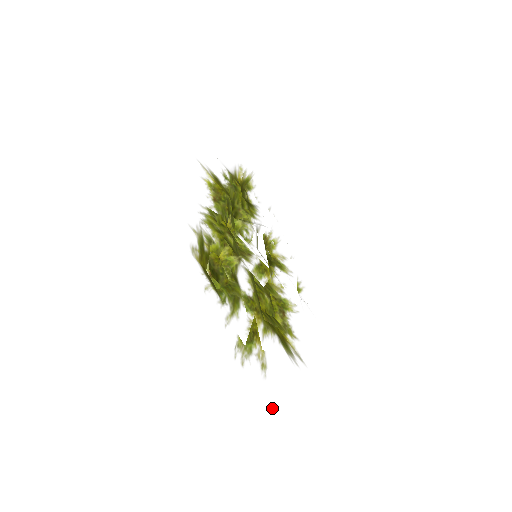
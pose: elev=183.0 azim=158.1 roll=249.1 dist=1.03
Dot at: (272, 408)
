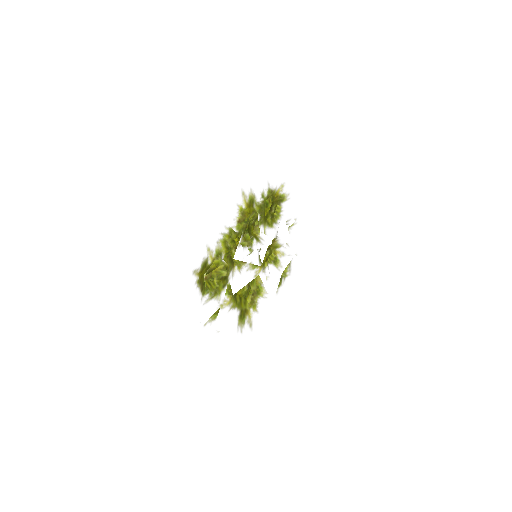
Dot at: (215, 347)
